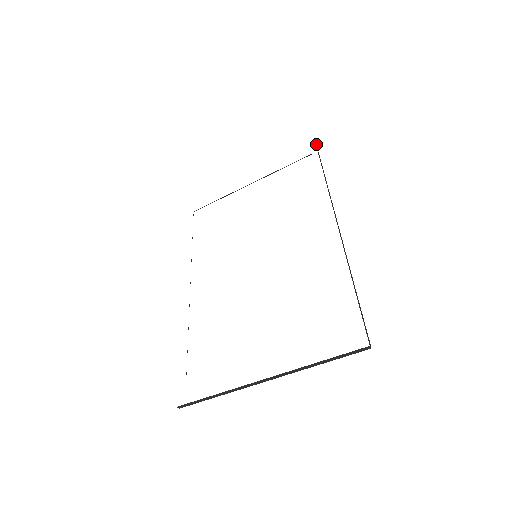
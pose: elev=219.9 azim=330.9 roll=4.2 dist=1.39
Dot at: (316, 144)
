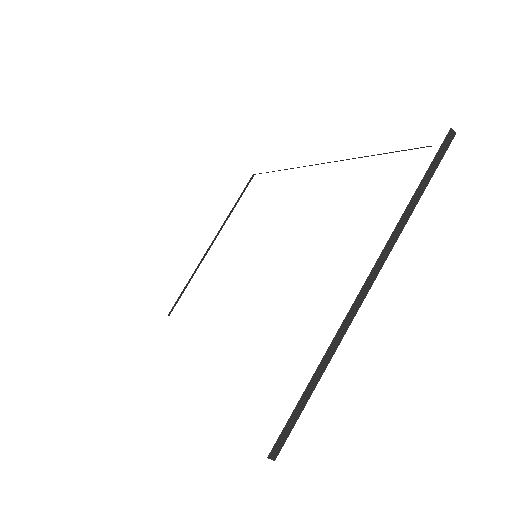
Dot at: occluded
